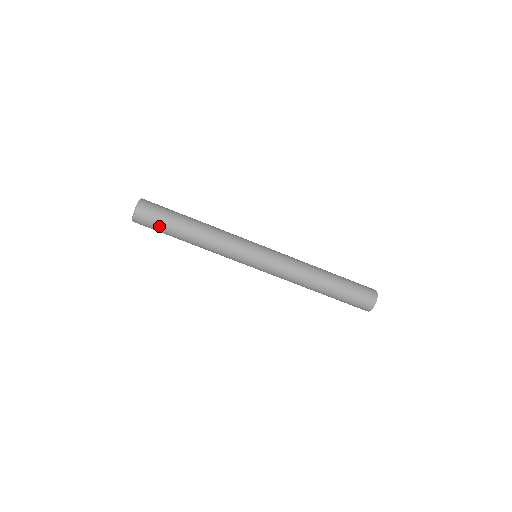
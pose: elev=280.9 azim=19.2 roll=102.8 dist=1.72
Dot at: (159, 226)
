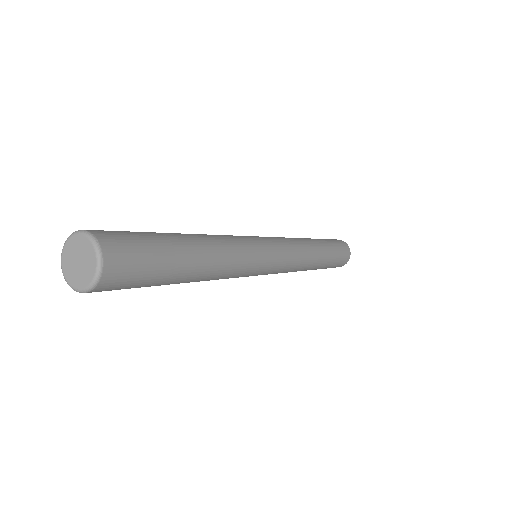
Dot at: (137, 287)
